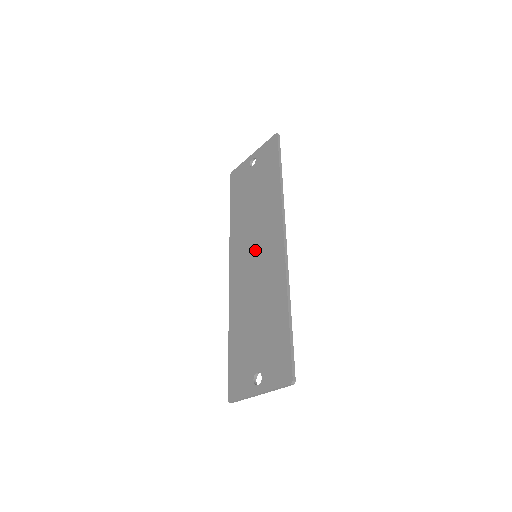
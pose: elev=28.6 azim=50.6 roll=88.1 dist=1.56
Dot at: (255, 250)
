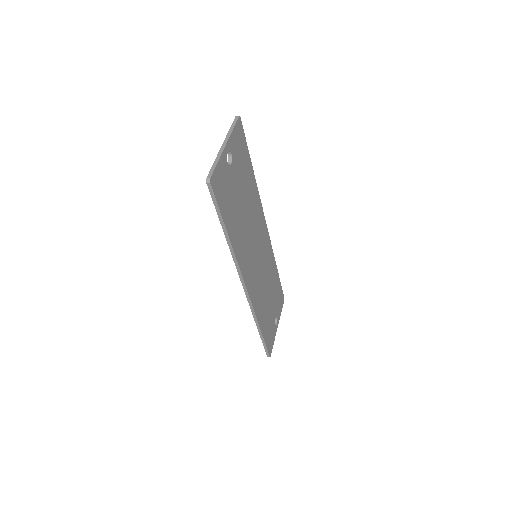
Dot at: occluded
